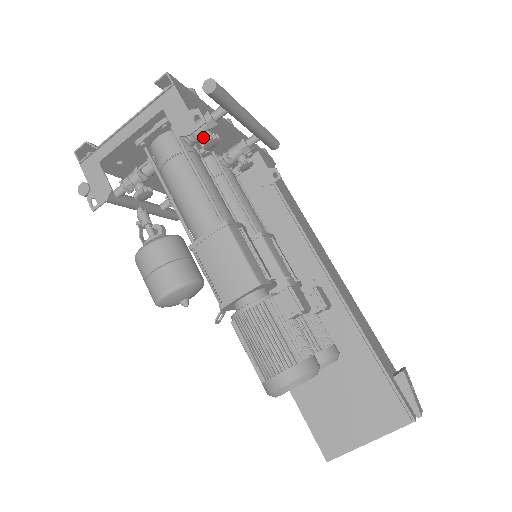
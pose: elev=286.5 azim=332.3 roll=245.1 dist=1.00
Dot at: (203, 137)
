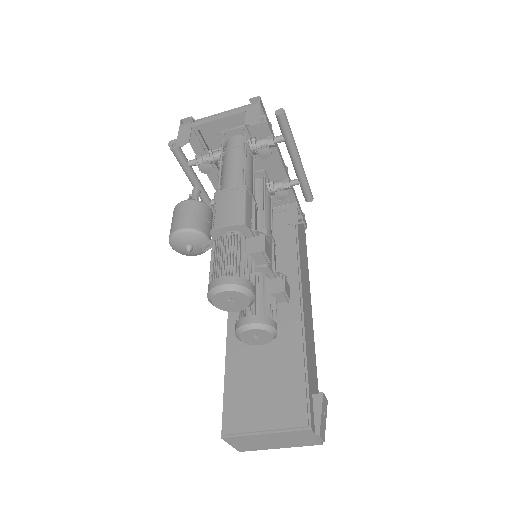
Dot at: (261, 147)
